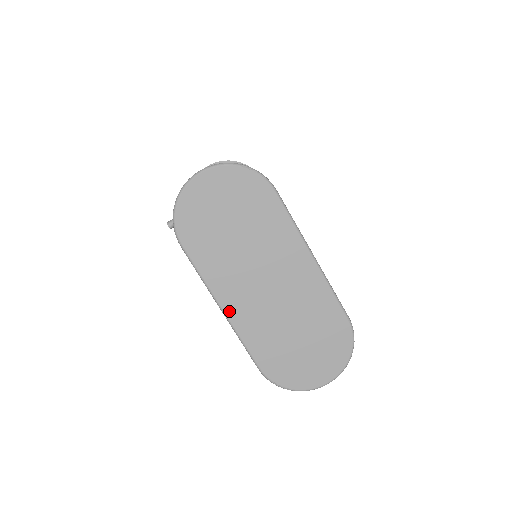
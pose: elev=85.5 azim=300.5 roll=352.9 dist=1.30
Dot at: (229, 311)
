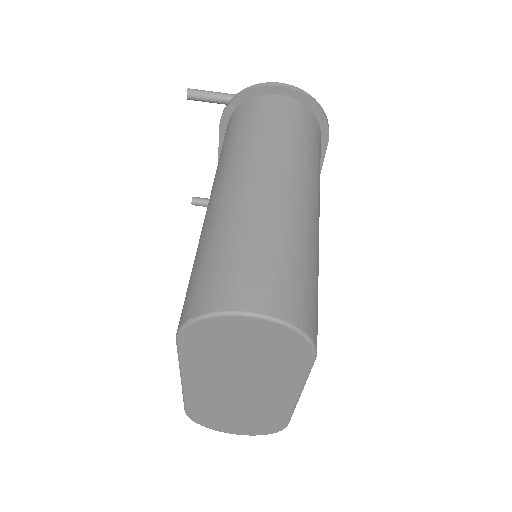
Dot at: (188, 385)
